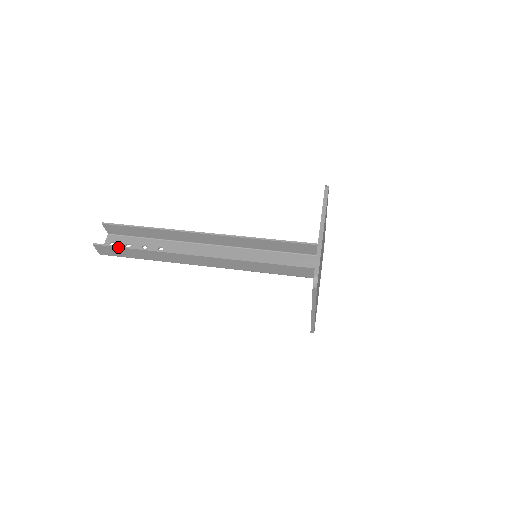
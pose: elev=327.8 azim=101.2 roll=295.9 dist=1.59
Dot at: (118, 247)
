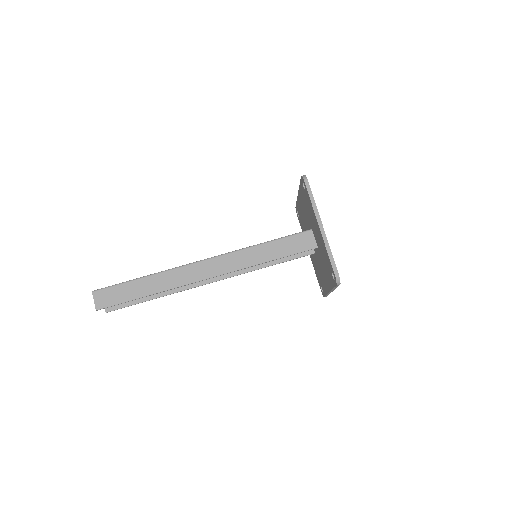
Dot at: occluded
